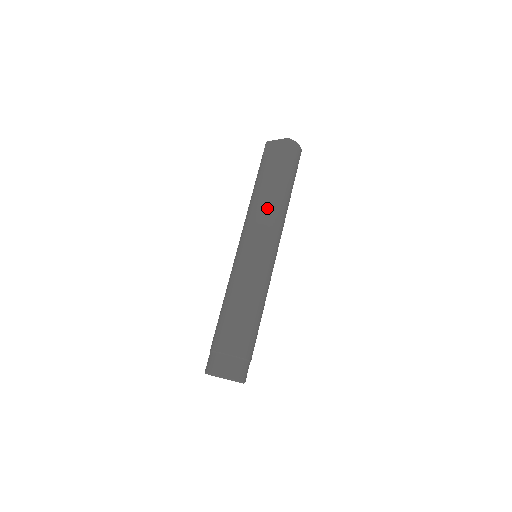
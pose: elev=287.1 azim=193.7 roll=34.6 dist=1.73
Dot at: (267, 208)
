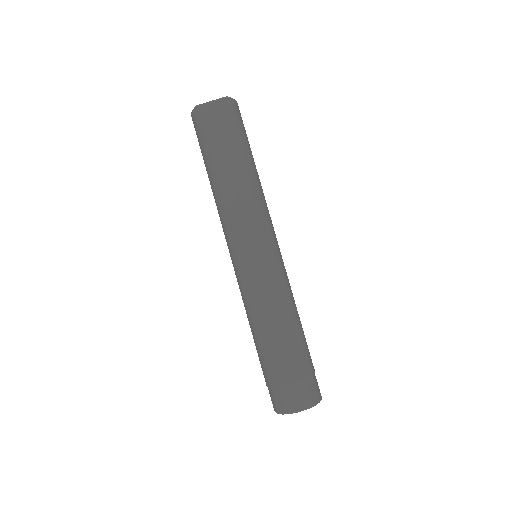
Dot at: (253, 195)
